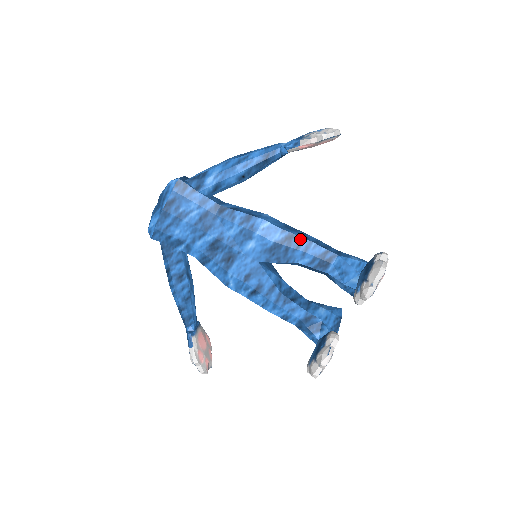
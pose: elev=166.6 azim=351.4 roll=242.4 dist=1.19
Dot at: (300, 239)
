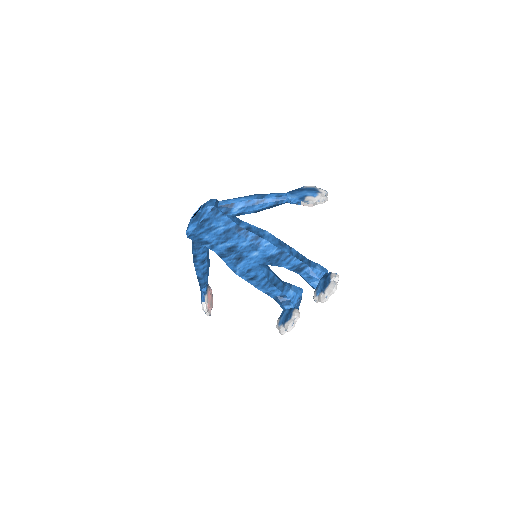
Dot at: (288, 254)
